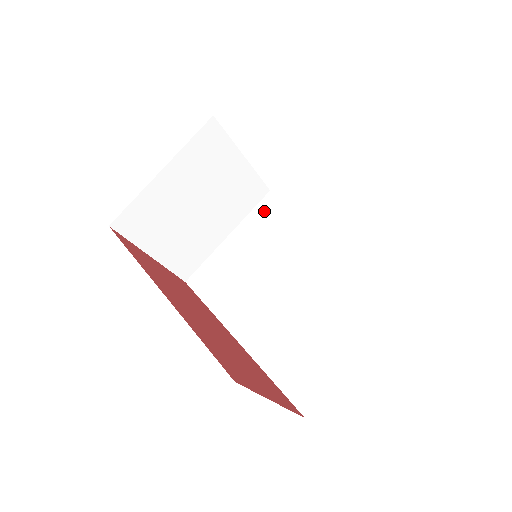
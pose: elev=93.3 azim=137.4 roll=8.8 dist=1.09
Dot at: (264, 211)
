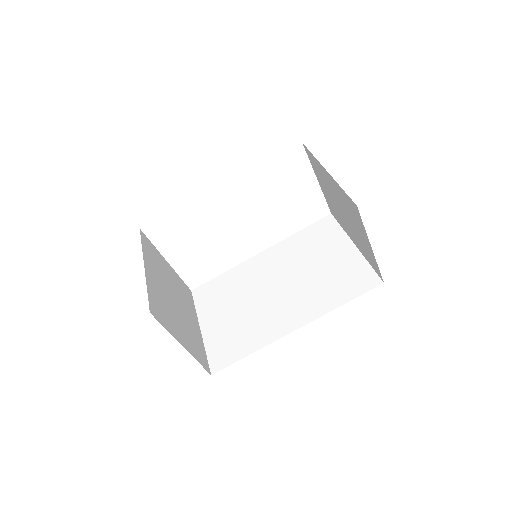
Dot at: (204, 296)
